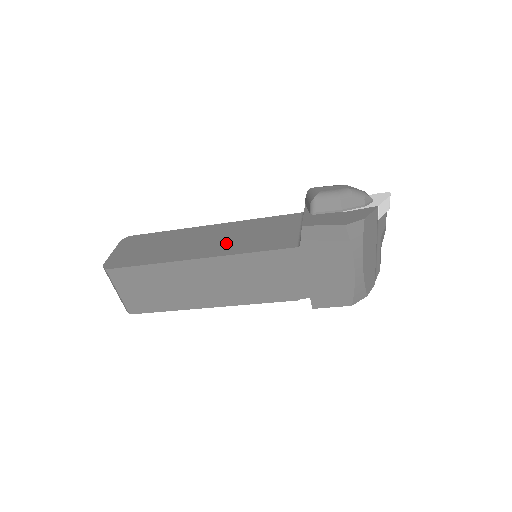
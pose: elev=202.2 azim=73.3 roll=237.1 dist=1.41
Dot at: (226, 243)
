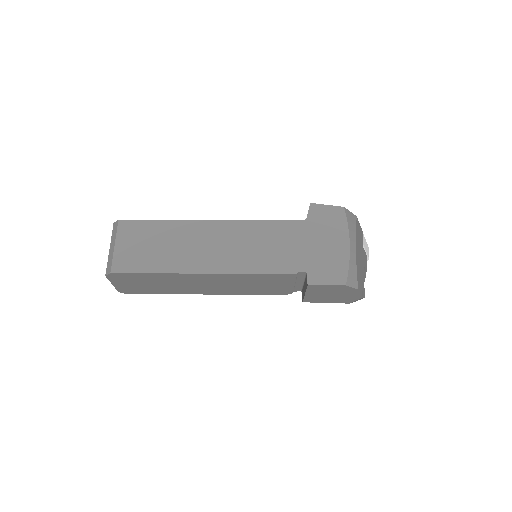
Dot at: occluded
